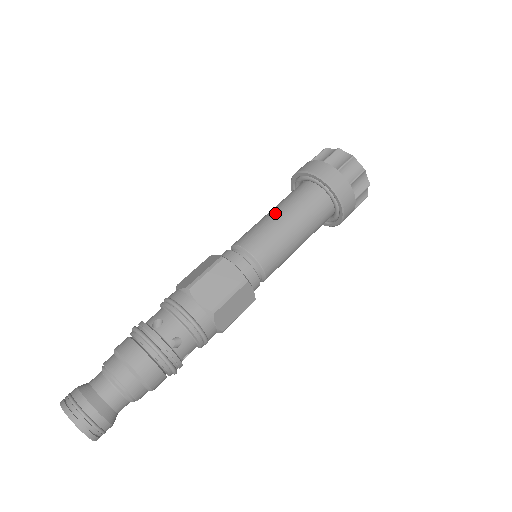
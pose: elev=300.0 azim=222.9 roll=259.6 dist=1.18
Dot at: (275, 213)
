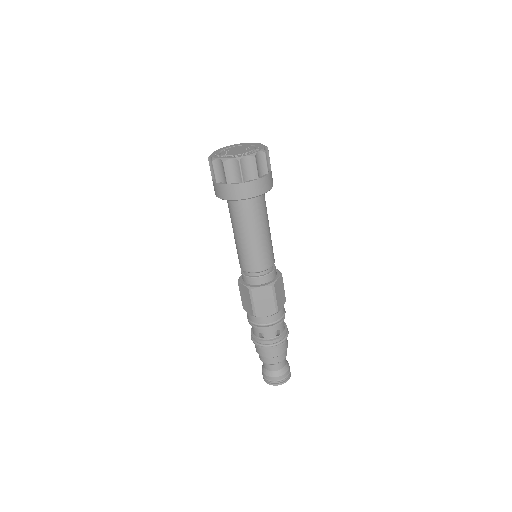
Dot at: (241, 237)
